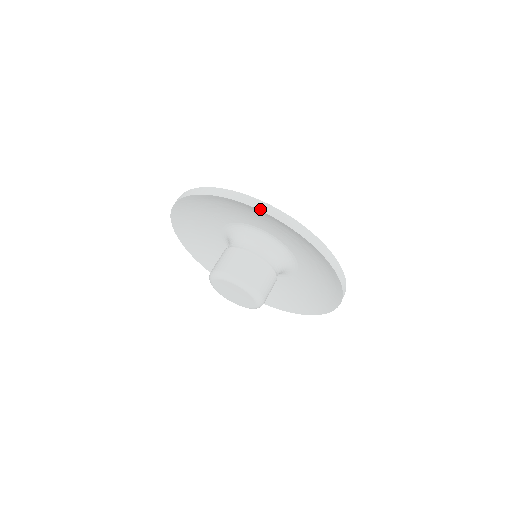
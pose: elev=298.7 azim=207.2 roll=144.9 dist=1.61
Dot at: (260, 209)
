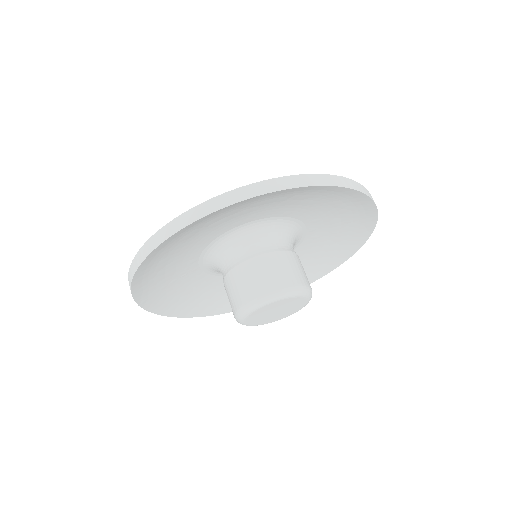
Dot at: (167, 237)
